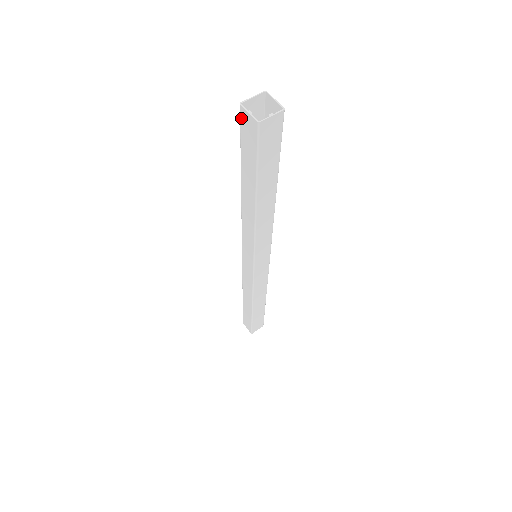
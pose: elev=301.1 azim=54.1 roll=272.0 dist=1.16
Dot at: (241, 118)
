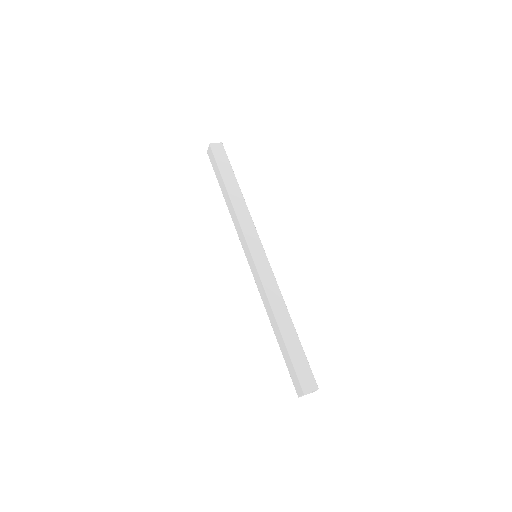
Dot at: (209, 157)
